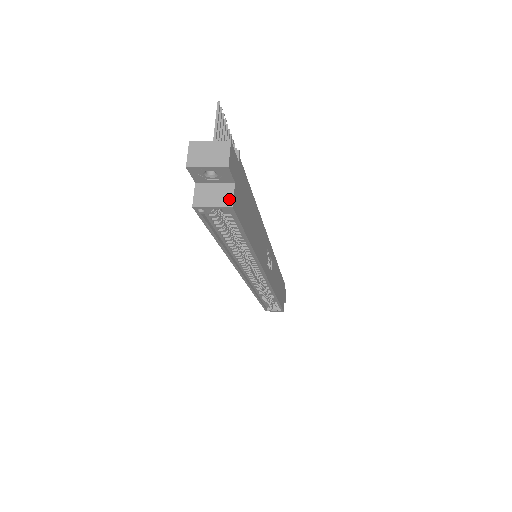
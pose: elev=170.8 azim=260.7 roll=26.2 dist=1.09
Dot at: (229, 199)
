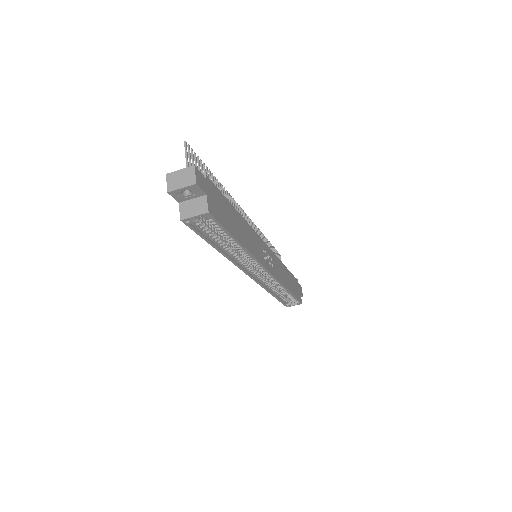
Dot at: (205, 207)
